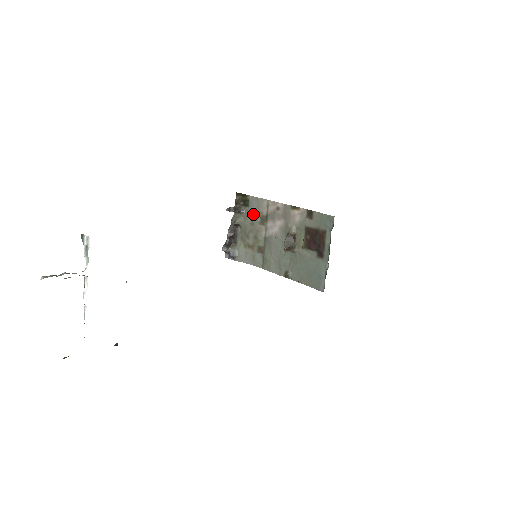
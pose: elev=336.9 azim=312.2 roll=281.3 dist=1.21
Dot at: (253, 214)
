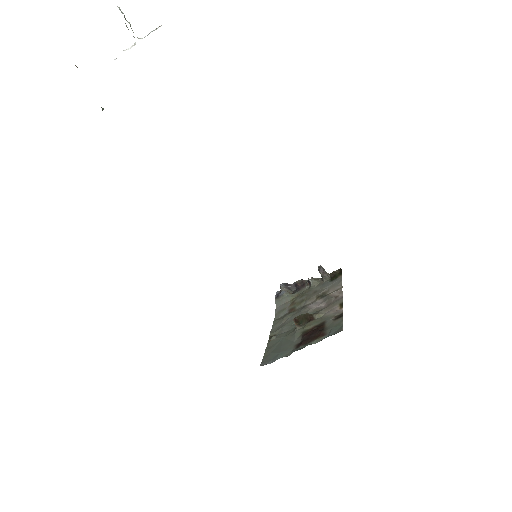
Dot at: (325, 287)
